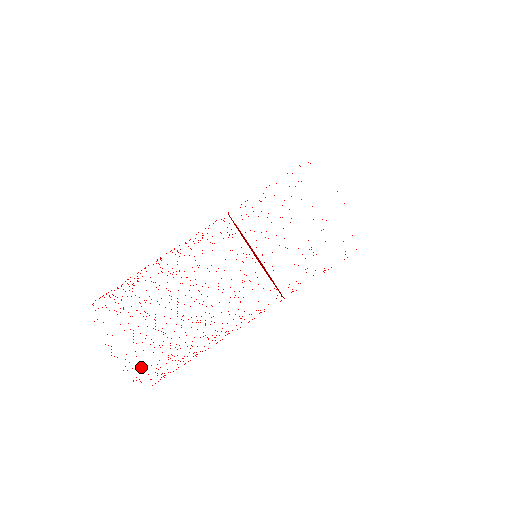
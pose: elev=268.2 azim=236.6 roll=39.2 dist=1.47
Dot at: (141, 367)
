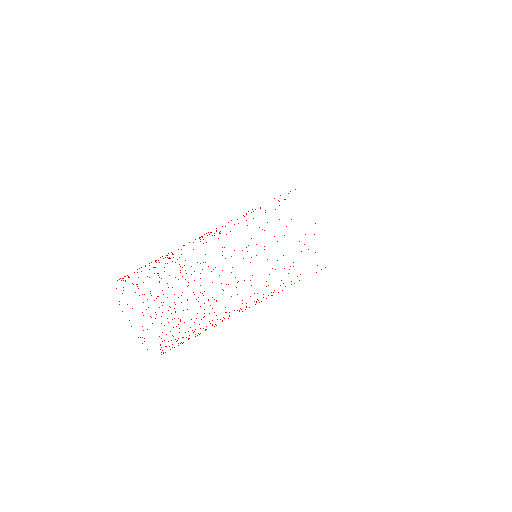
Dot at: occluded
